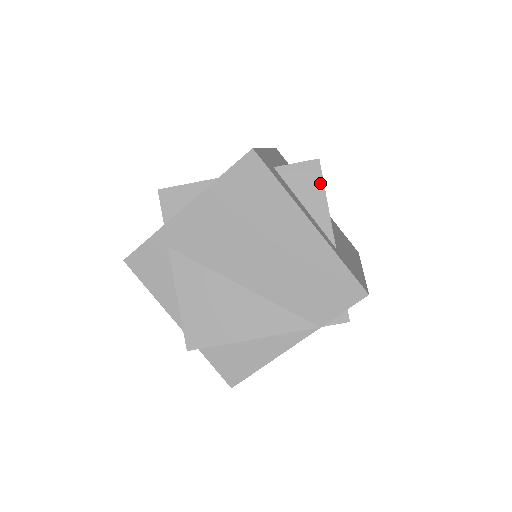
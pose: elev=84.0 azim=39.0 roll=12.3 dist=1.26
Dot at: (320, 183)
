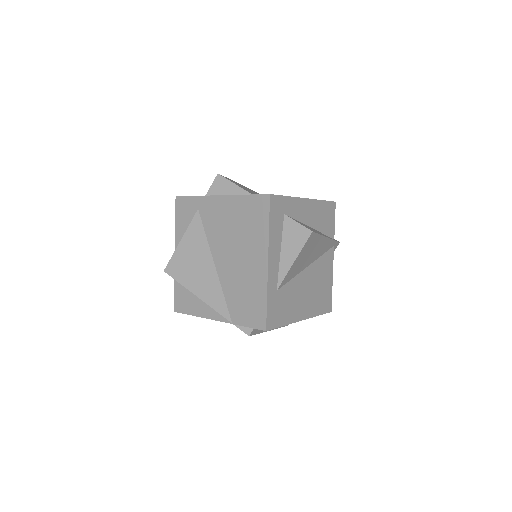
Dot at: (301, 246)
